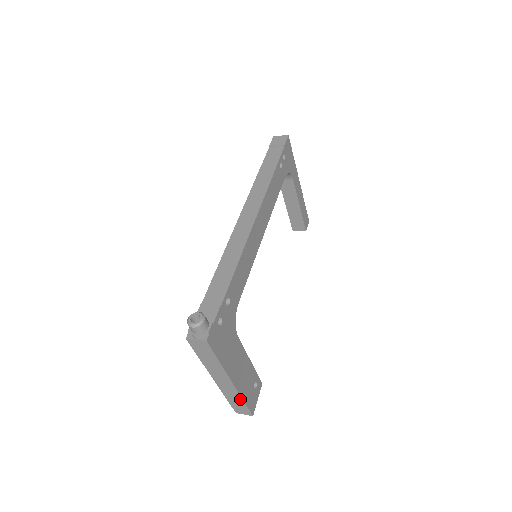
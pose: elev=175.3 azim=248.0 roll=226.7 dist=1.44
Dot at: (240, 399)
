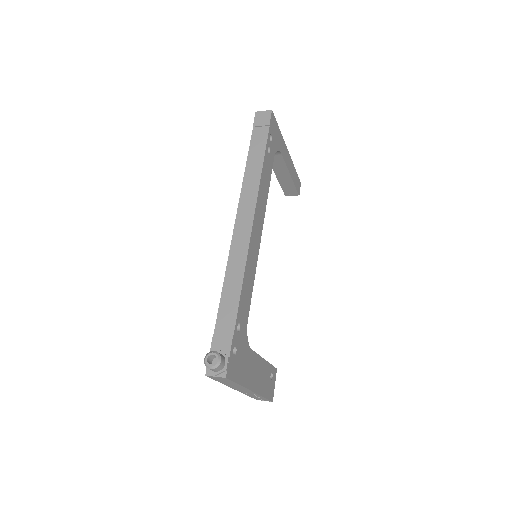
Dot at: (260, 396)
